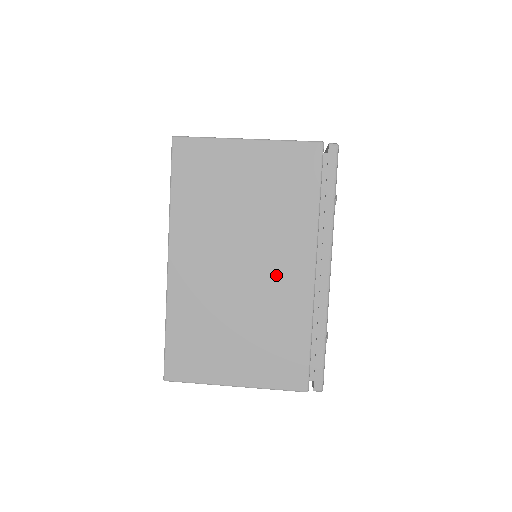
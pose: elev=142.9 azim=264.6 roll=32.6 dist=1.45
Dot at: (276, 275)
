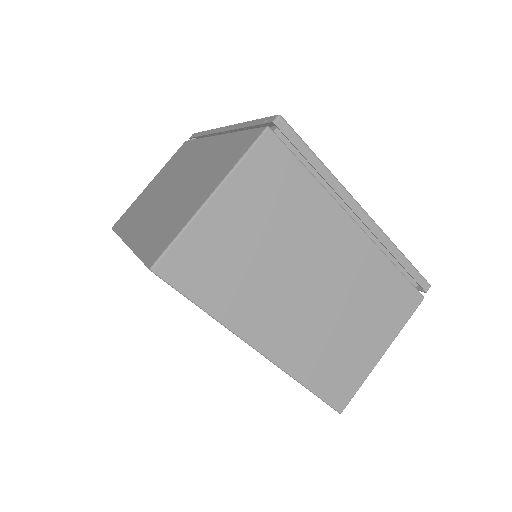
Dot at: (337, 260)
